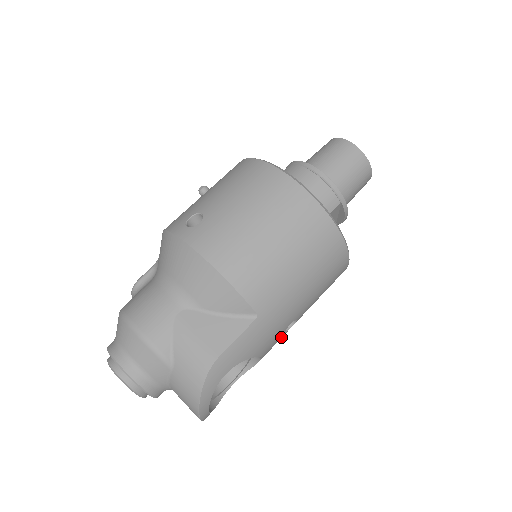
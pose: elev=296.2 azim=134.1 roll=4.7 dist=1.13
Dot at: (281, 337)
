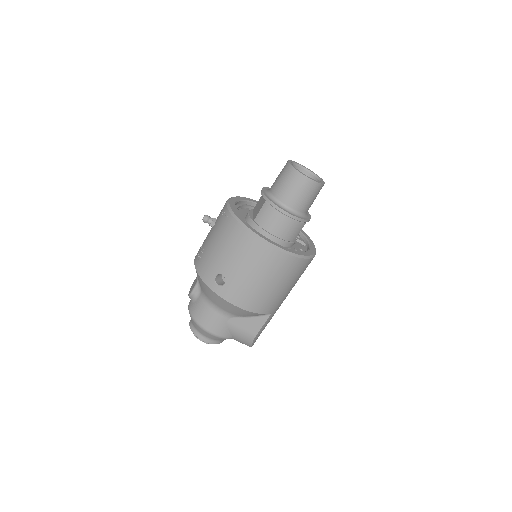
Dot at: occluded
